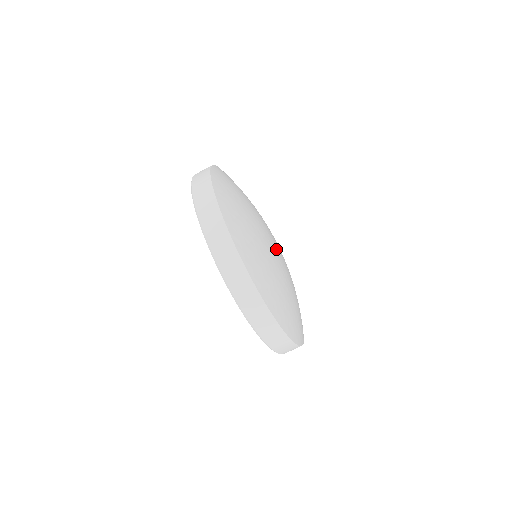
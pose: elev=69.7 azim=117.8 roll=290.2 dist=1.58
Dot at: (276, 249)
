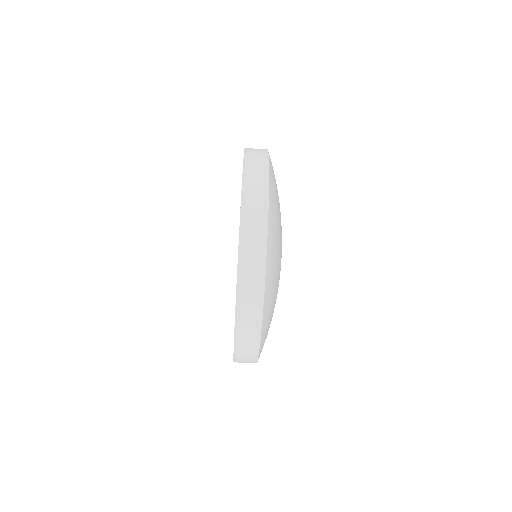
Dot at: occluded
